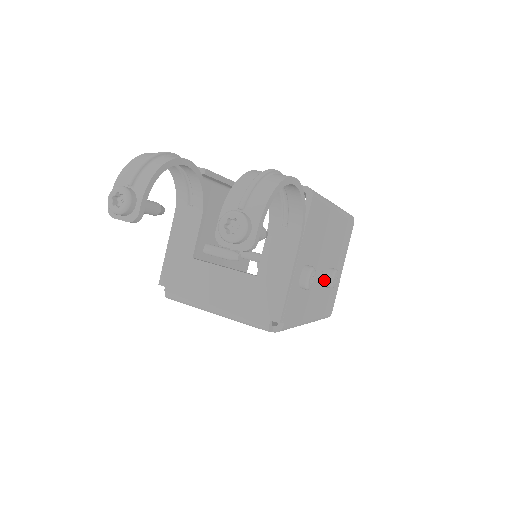
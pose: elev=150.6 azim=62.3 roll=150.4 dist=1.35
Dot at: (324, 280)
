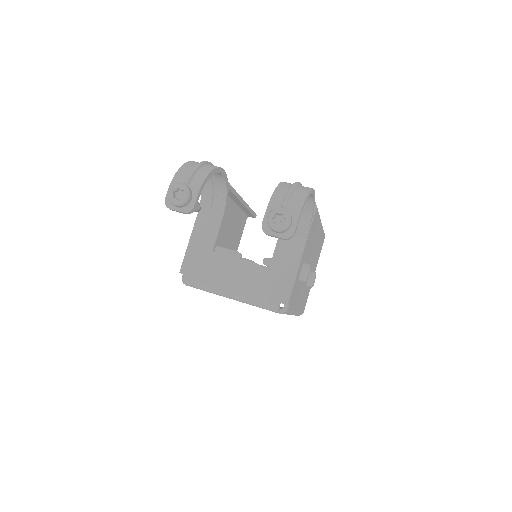
Dot at: (307, 280)
